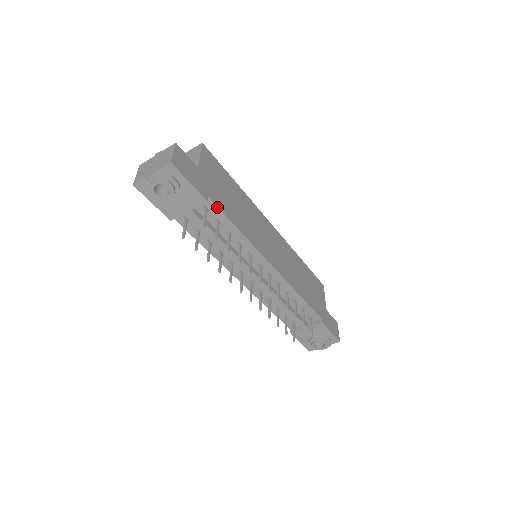
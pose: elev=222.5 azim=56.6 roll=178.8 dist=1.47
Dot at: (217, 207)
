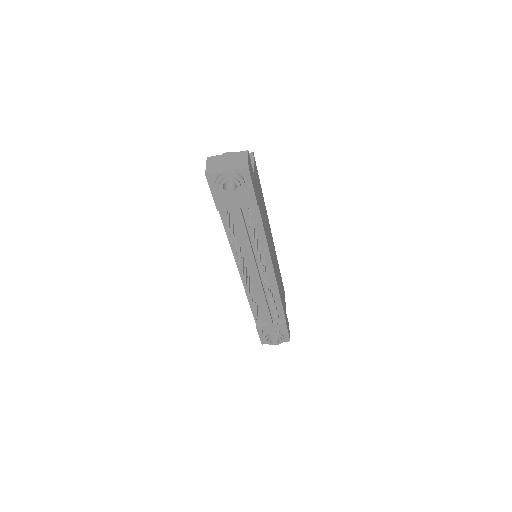
Dot at: (259, 211)
